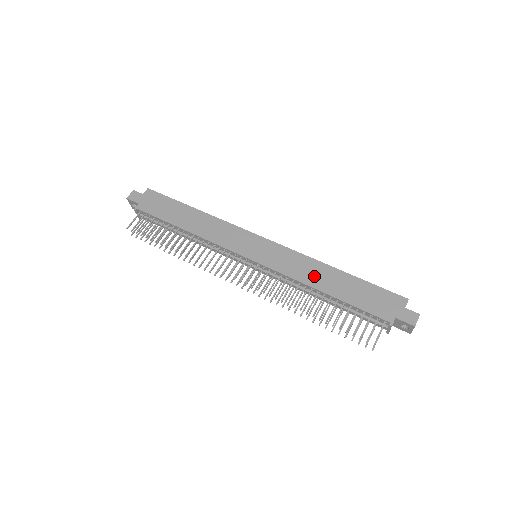
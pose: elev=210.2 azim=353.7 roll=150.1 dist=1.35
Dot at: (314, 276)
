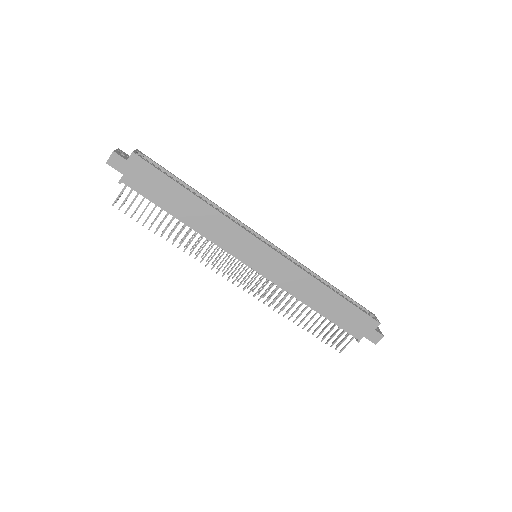
Dot at: (308, 293)
